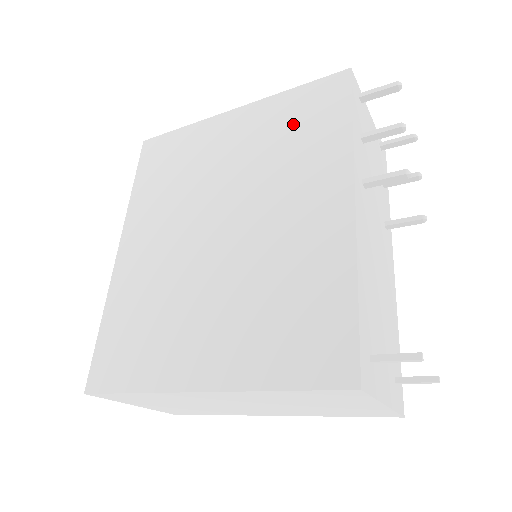
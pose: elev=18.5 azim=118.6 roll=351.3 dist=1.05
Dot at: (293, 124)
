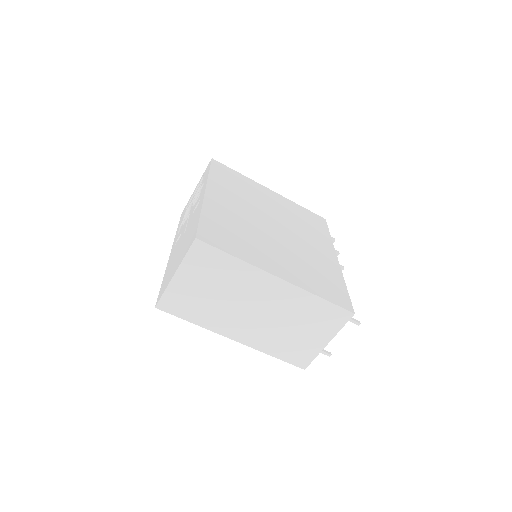
Dot at: (304, 217)
